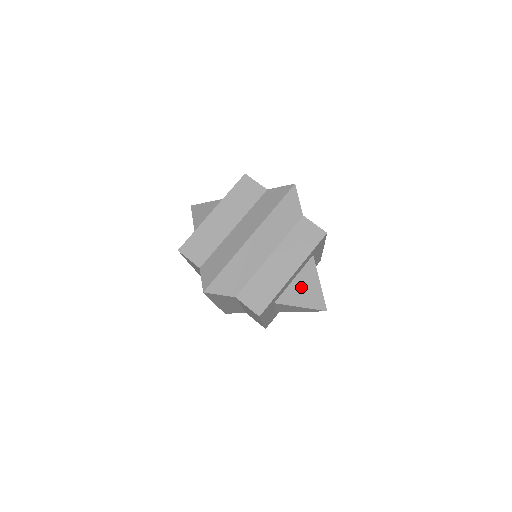
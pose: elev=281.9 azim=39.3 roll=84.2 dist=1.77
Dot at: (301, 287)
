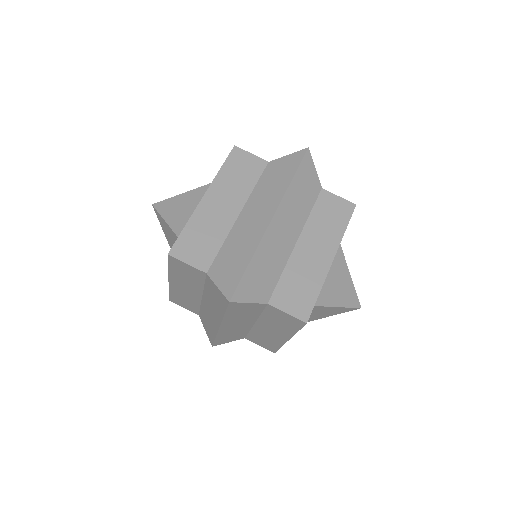
Dot at: (333, 280)
